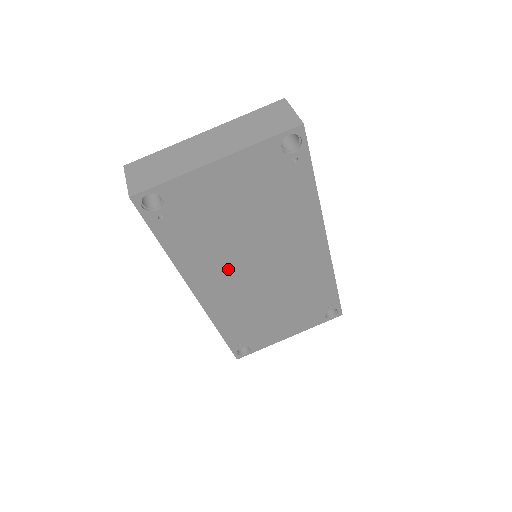
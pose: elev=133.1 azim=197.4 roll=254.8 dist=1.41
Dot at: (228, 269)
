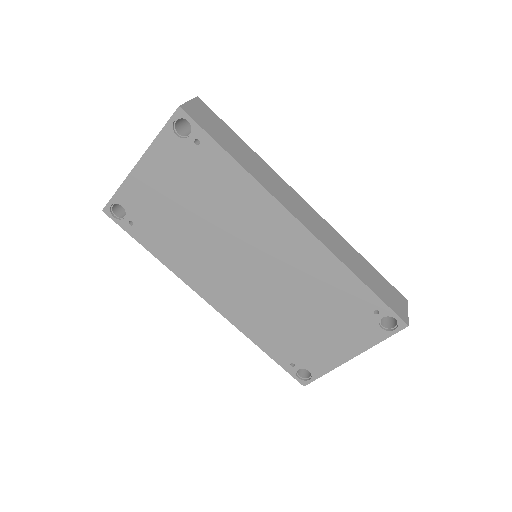
Dot at: (216, 268)
